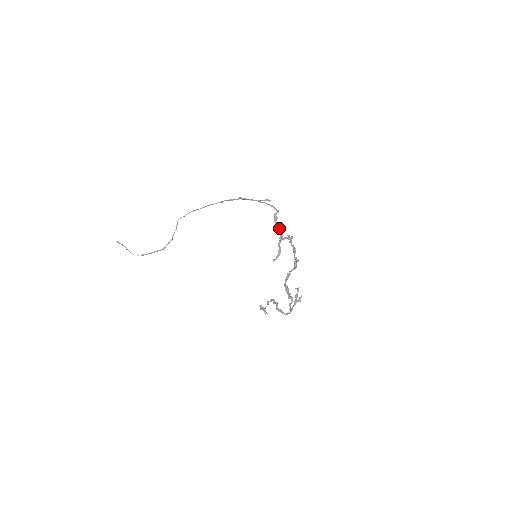
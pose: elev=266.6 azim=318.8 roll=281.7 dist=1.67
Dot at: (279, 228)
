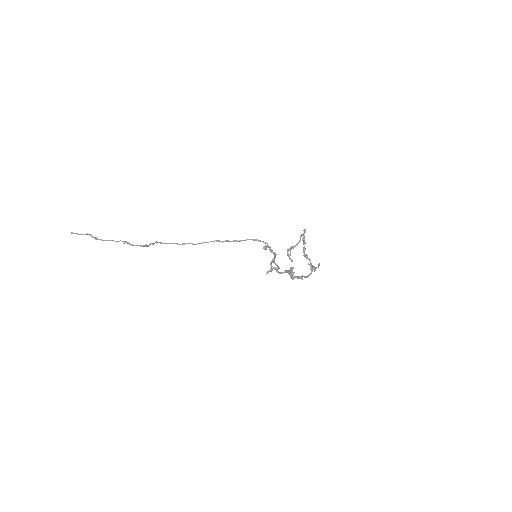
Dot at: (272, 250)
